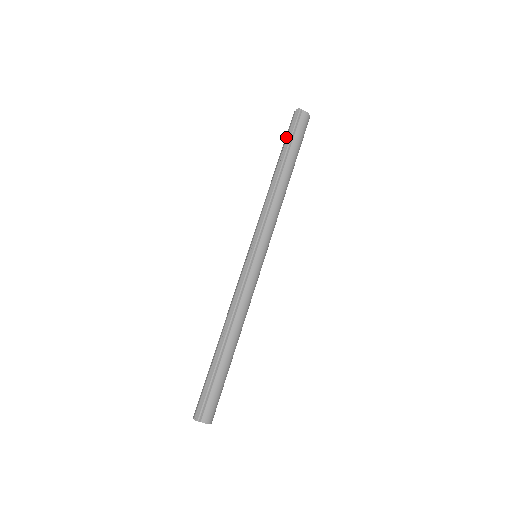
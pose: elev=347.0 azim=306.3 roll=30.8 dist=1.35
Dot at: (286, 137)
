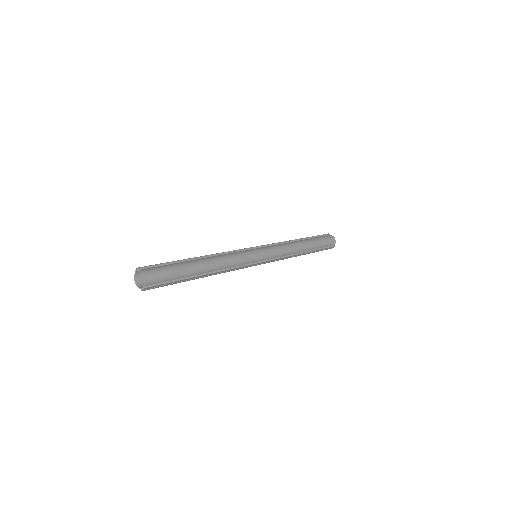
Dot at: occluded
